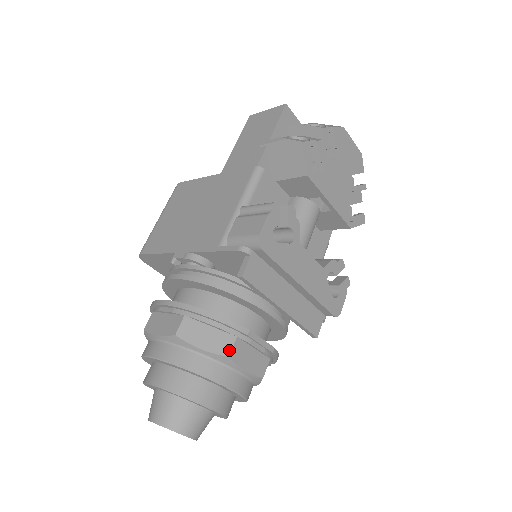
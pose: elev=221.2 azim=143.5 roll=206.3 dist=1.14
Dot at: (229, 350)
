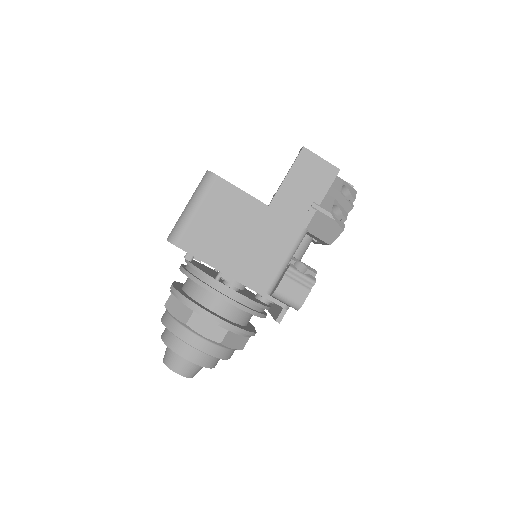
Dot at: (244, 346)
